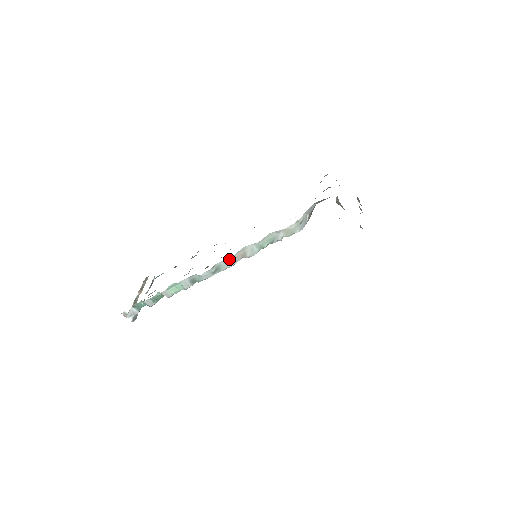
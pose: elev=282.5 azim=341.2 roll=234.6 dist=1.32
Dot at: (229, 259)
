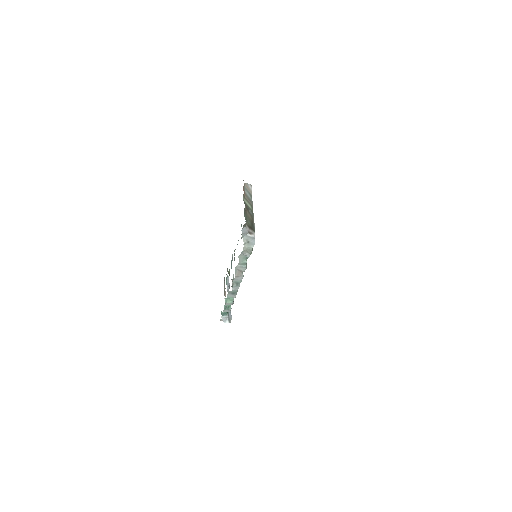
Dot at: (235, 277)
